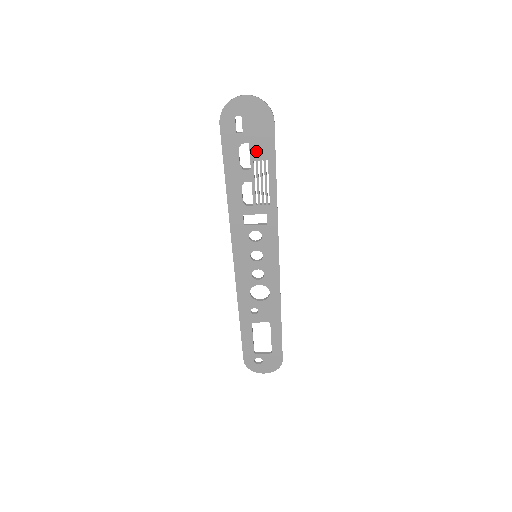
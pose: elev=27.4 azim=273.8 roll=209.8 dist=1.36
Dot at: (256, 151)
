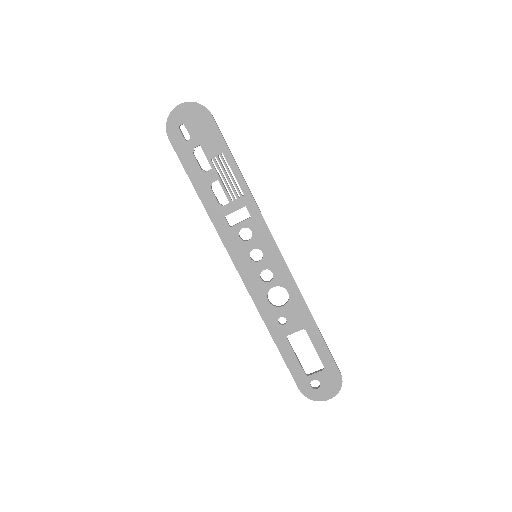
Dot at: (209, 149)
